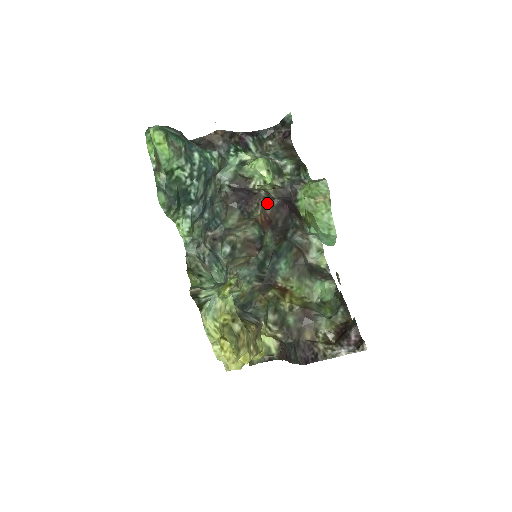
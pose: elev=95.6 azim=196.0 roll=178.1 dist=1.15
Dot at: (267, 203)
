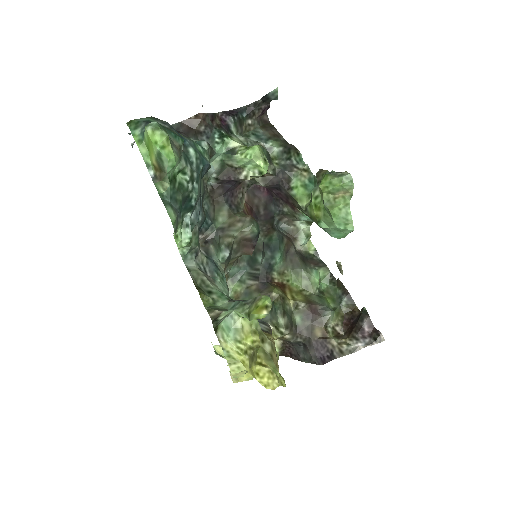
Dot at: occluded
